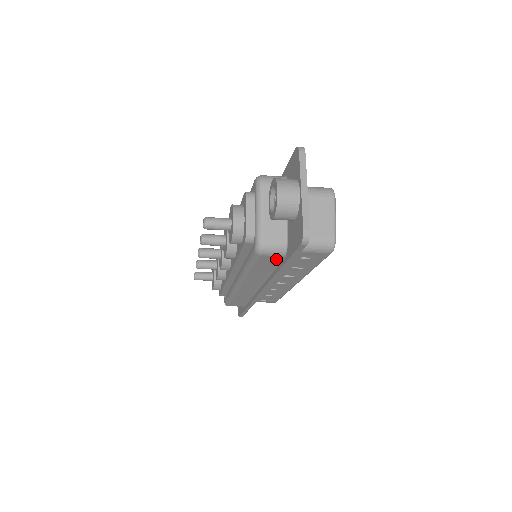
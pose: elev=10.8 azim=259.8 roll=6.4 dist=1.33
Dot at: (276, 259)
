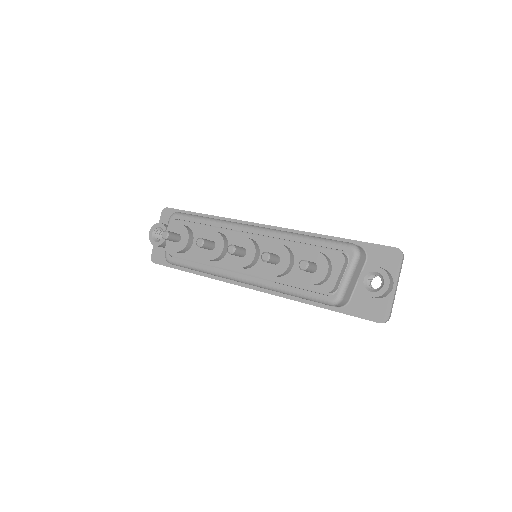
Dot at: occluded
